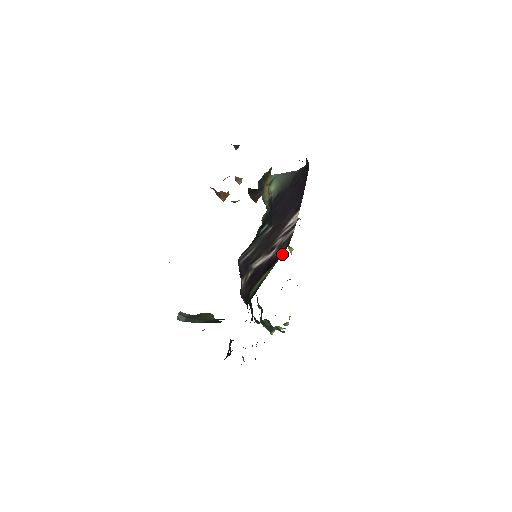
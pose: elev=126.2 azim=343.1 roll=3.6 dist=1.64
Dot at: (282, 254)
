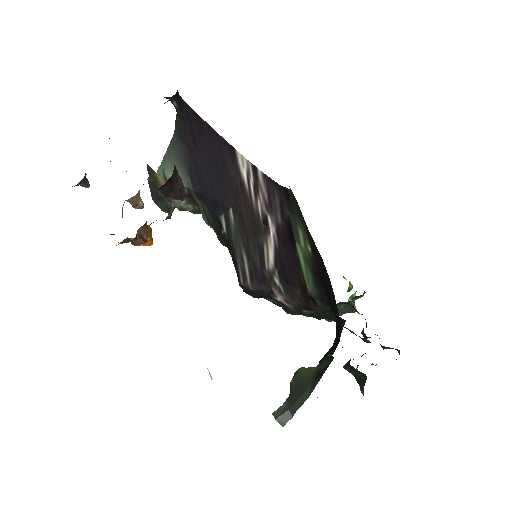
Dot at: (292, 199)
